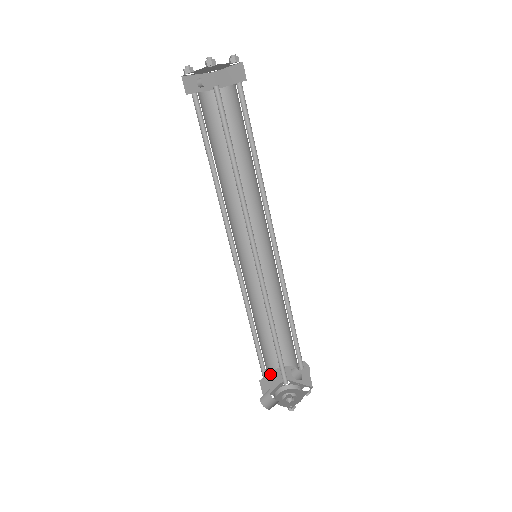
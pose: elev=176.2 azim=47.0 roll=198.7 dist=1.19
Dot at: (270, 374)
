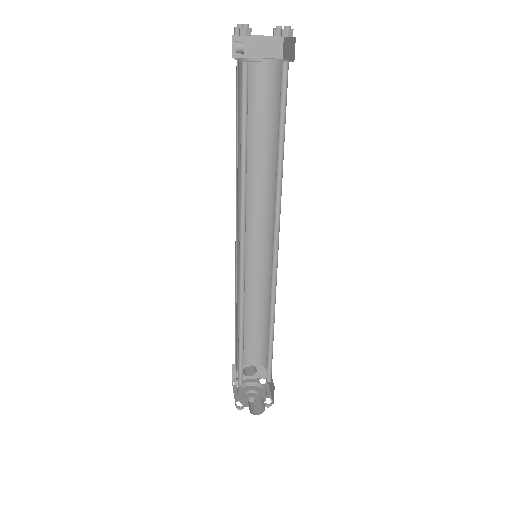
Dot at: occluded
